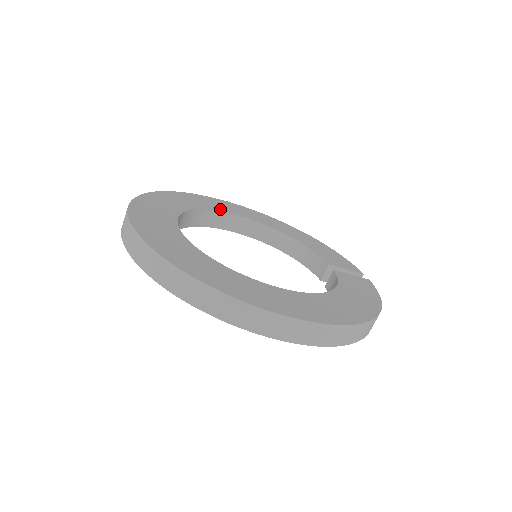
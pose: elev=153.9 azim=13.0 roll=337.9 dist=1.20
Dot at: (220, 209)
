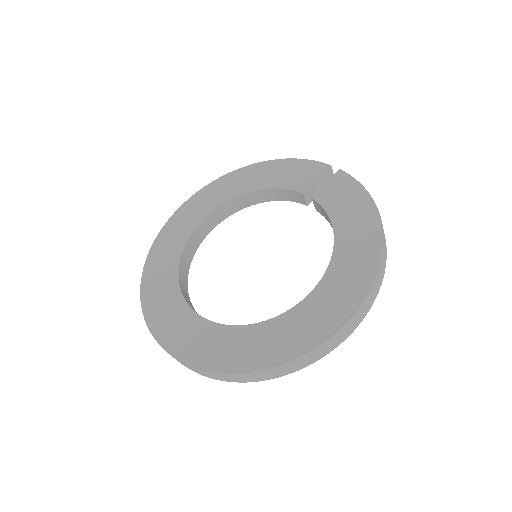
Dot at: (187, 233)
